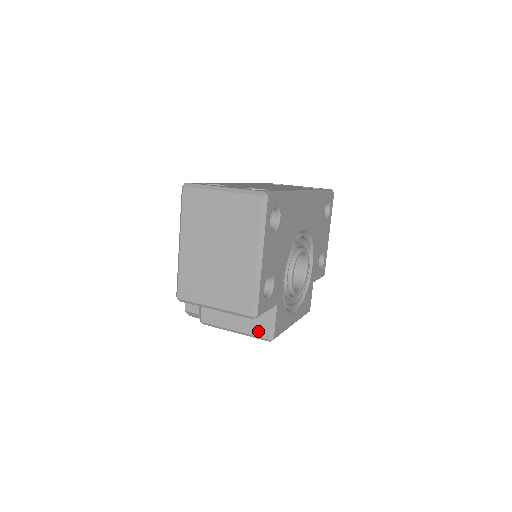
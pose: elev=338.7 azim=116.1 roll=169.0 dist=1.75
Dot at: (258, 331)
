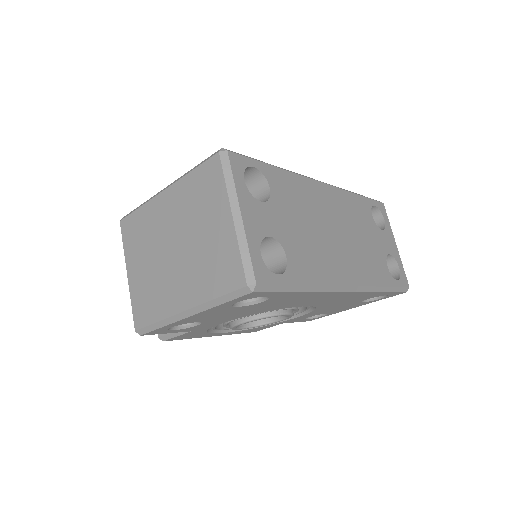
Dot at: occluded
